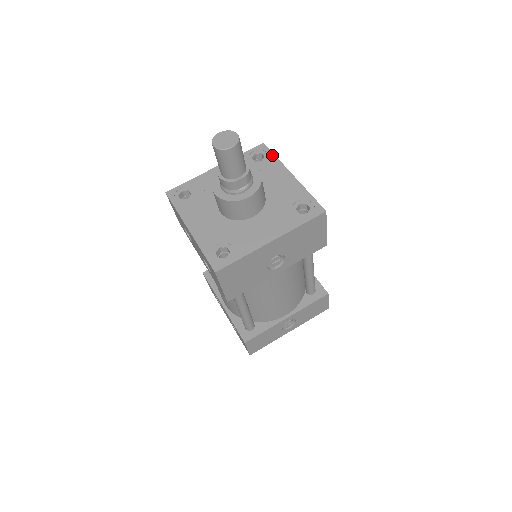
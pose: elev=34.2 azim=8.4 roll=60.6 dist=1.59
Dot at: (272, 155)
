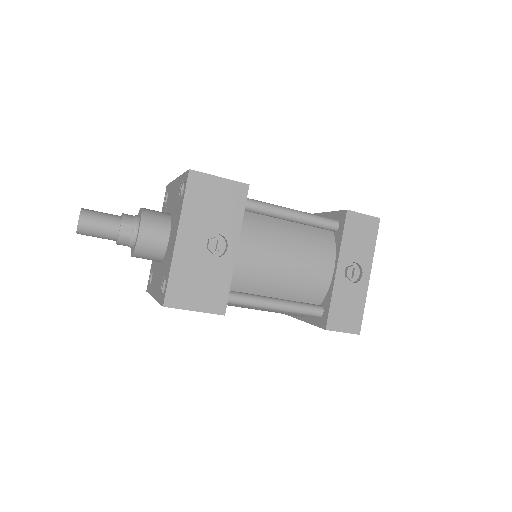
Dot at: (169, 185)
